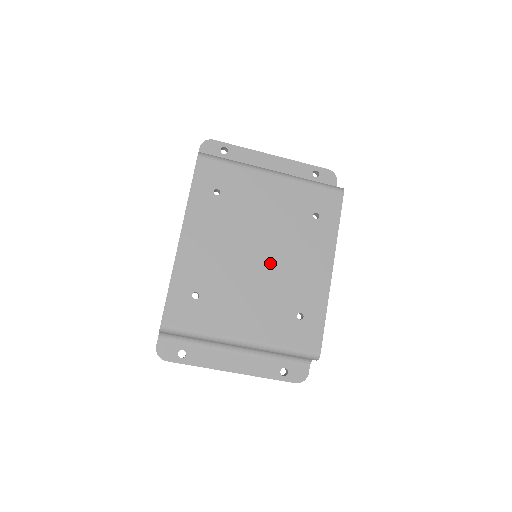
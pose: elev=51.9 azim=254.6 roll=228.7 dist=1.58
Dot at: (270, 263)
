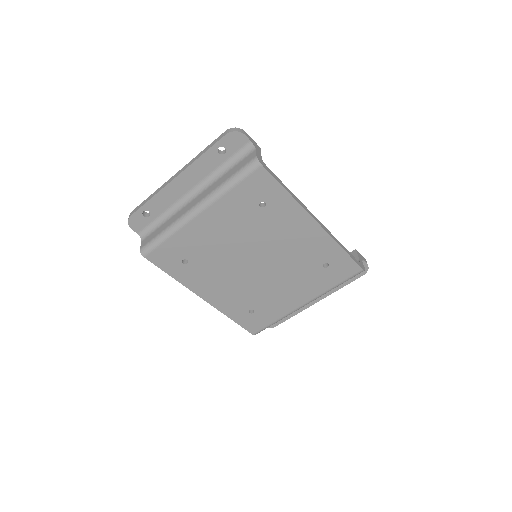
Dot at: (270, 261)
